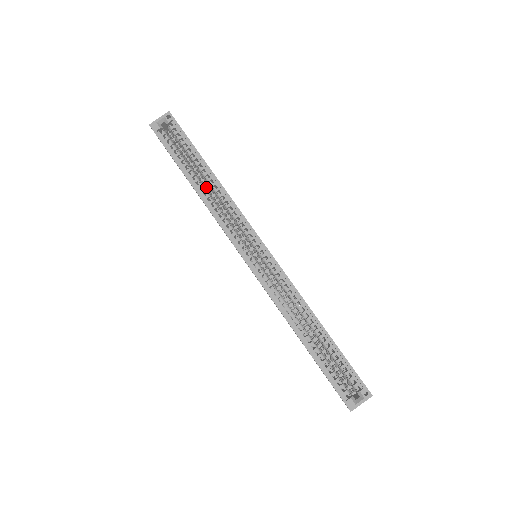
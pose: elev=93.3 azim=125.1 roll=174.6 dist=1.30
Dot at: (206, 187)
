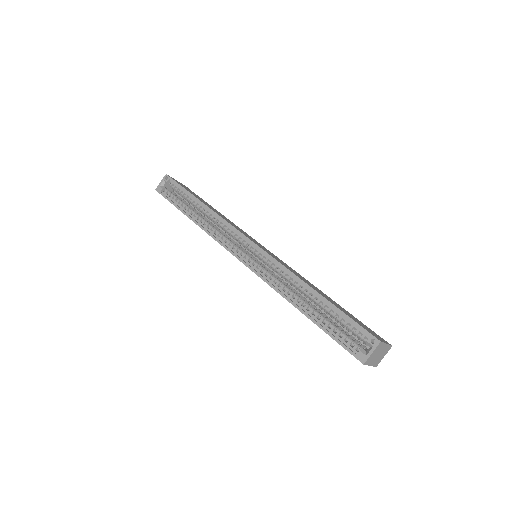
Dot at: (203, 217)
